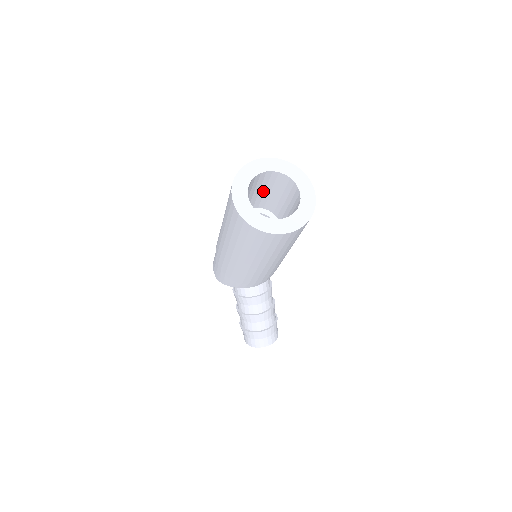
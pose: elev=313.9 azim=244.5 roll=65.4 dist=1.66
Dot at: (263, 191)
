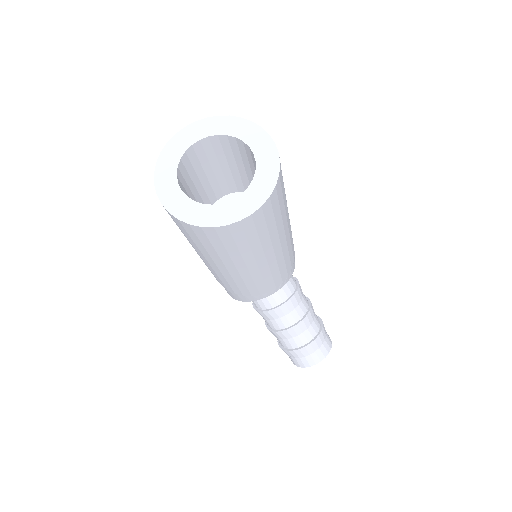
Dot at: (219, 169)
